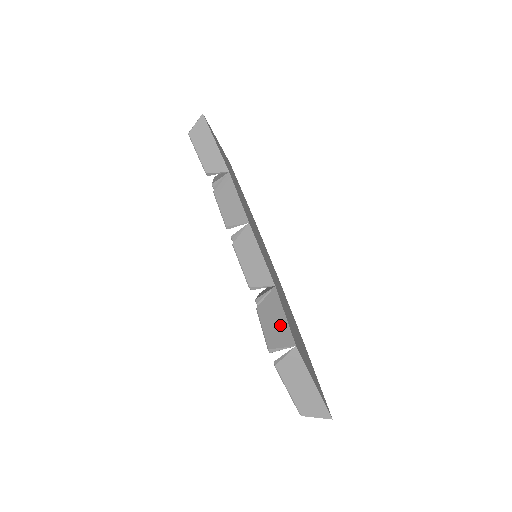
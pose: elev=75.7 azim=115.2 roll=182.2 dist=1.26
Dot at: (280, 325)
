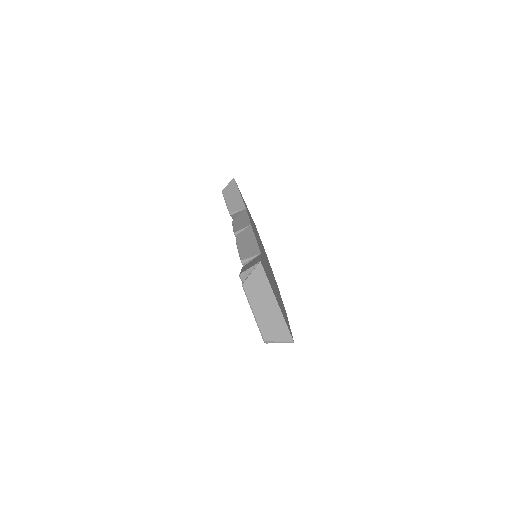
Dot at: (254, 262)
